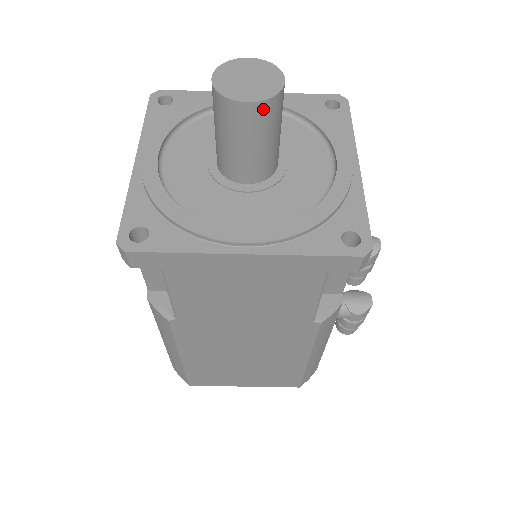
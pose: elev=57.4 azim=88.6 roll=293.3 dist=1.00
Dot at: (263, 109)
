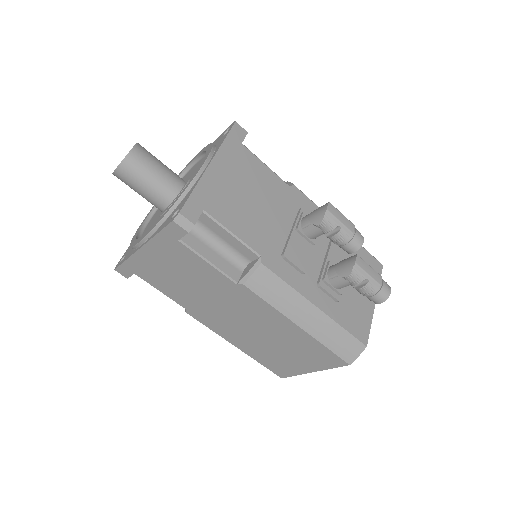
Dot at: (123, 169)
